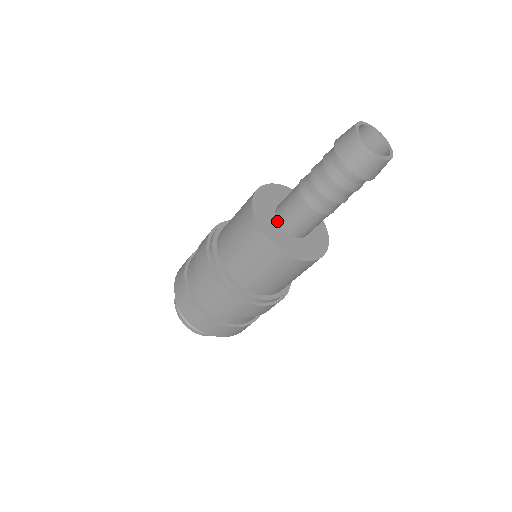
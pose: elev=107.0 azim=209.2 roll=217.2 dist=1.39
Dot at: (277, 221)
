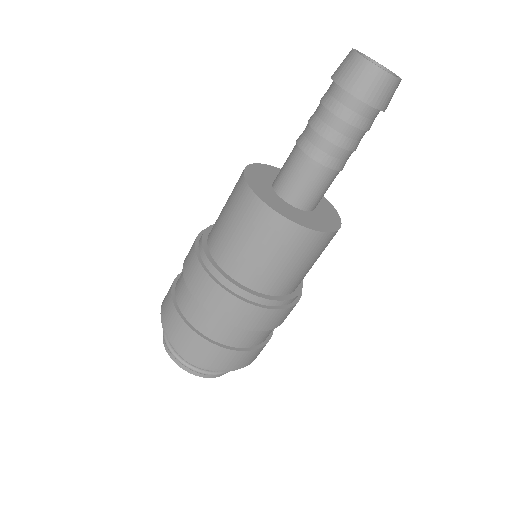
Dot at: (293, 206)
